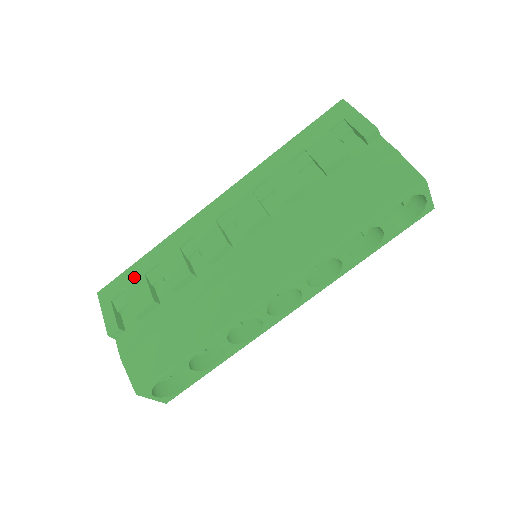
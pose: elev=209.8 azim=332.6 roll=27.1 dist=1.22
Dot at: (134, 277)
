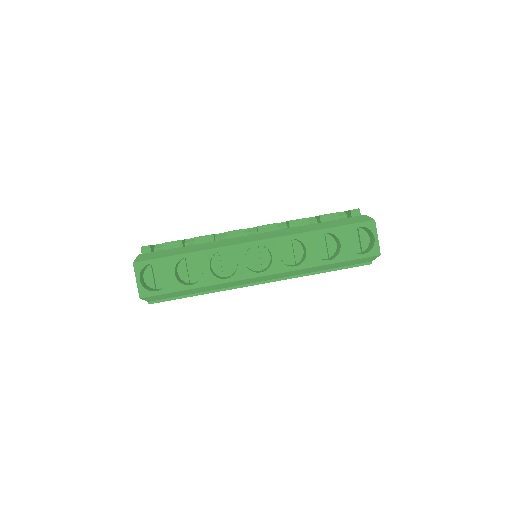
Dot at: occluded
